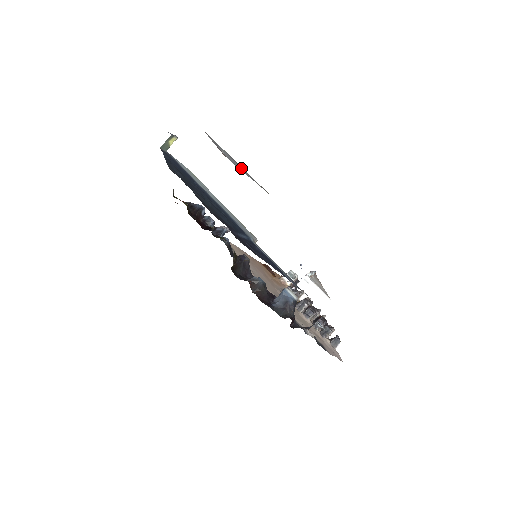
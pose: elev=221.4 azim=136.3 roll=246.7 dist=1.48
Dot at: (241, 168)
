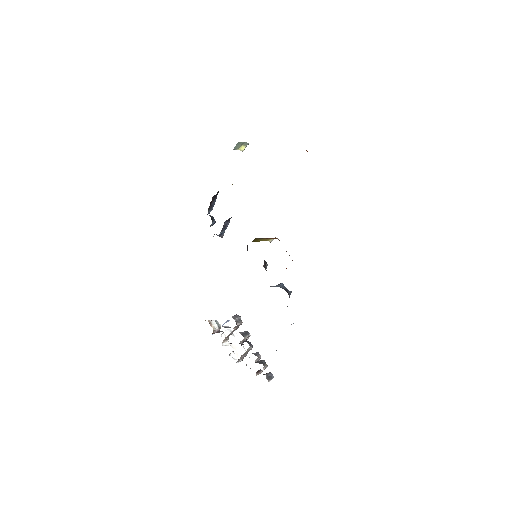
Dot at: occluded
